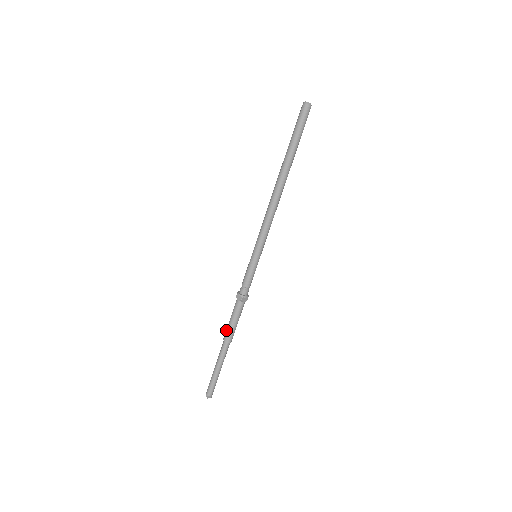
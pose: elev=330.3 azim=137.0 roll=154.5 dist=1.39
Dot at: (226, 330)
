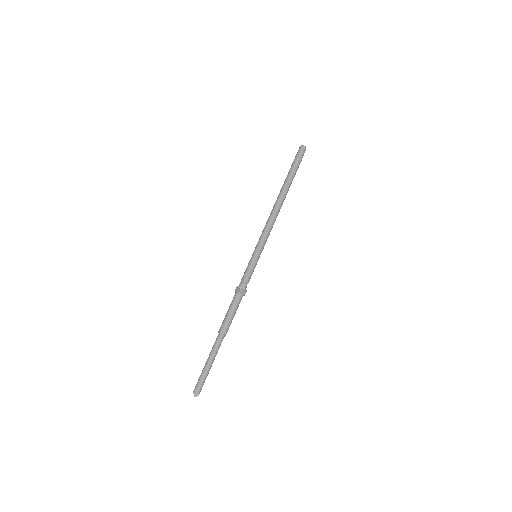
Dot at: (222, 322)
